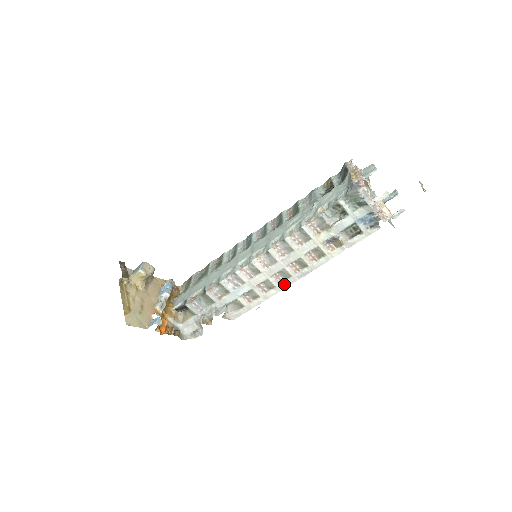
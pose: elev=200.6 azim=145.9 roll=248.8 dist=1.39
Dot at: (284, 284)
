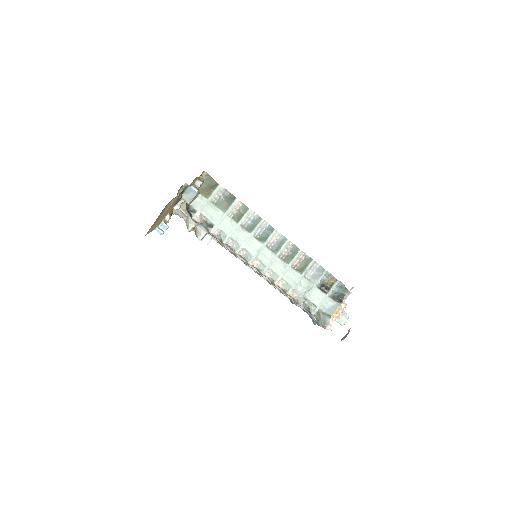
Dot at: (250, 268)
